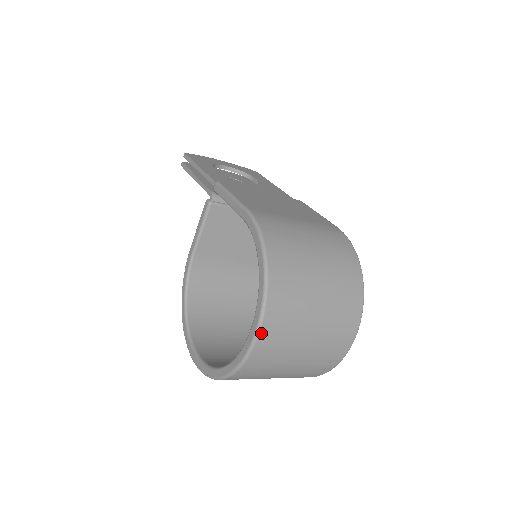
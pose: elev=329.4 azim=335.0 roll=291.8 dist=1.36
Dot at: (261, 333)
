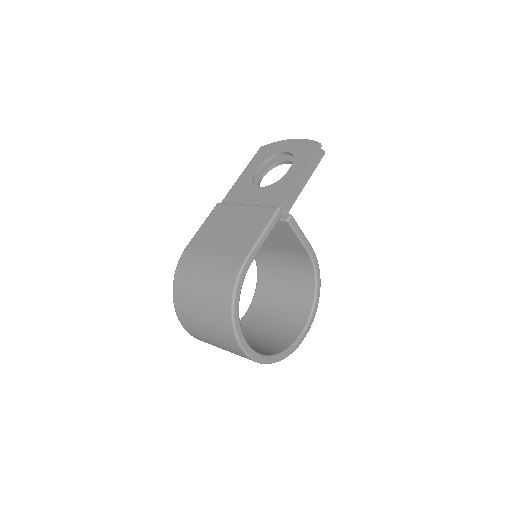
Dot at: (186, 330)
